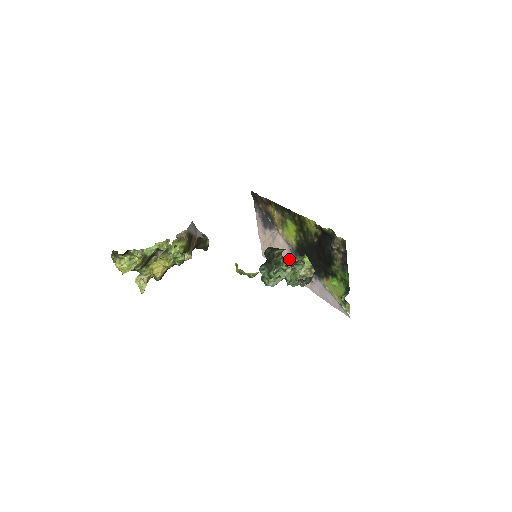
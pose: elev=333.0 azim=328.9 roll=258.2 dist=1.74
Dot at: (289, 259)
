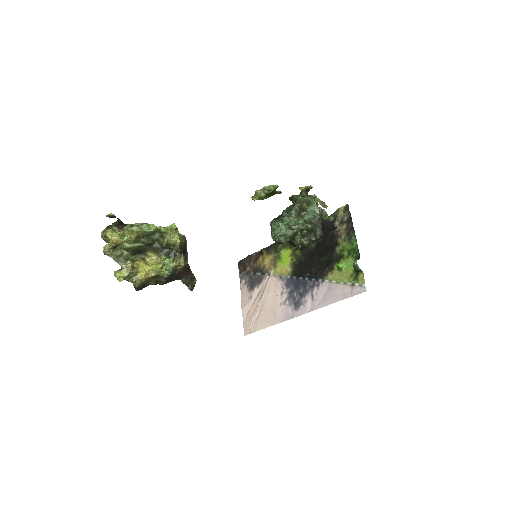
Dot at: (282, 297)
